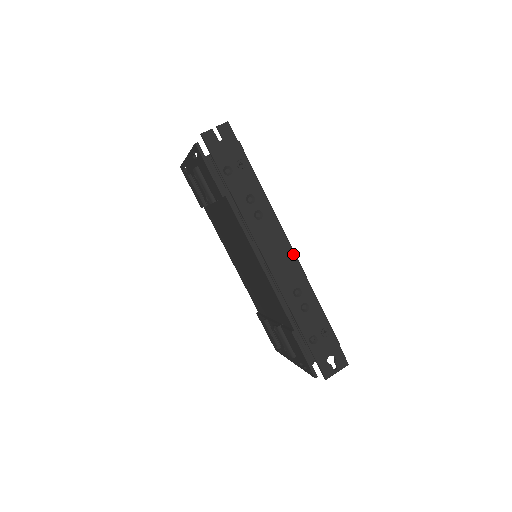
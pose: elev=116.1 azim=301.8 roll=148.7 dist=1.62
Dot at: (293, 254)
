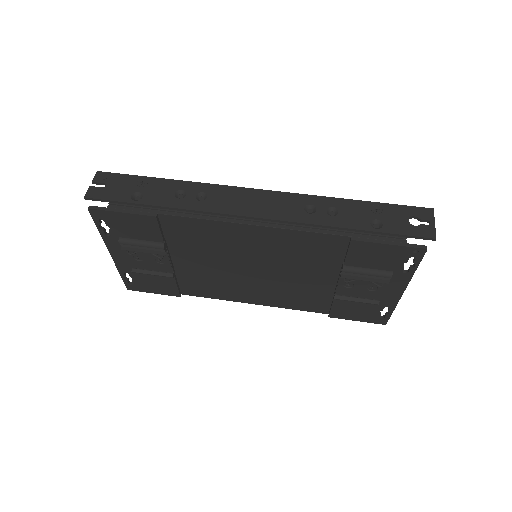
Dot at: (266, 191)
